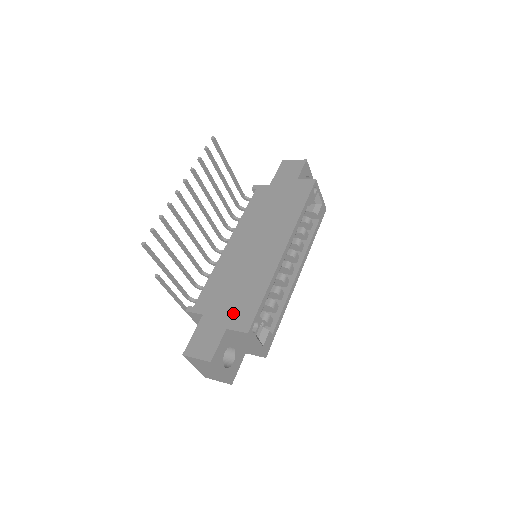
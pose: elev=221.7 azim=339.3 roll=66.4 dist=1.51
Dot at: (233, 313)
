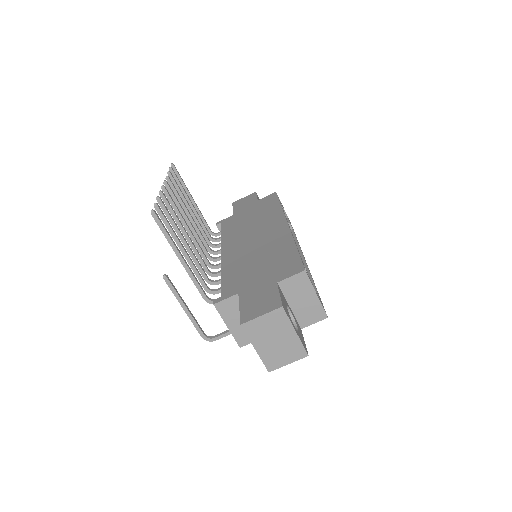
Dot at: (274, 272)
